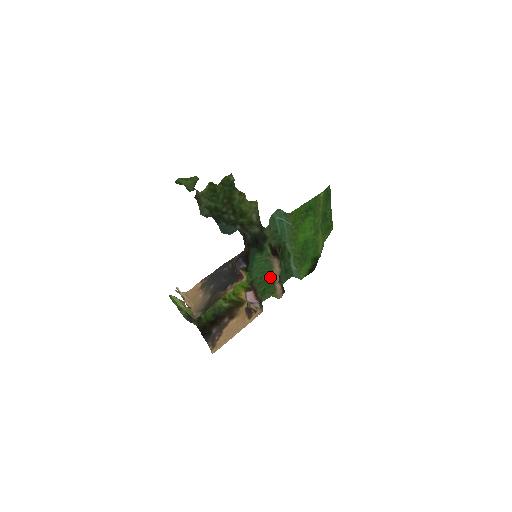
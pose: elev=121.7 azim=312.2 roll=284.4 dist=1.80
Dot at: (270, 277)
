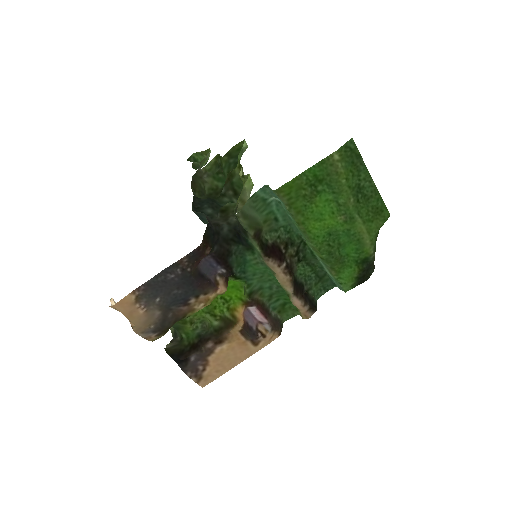
Dot at: occluded
